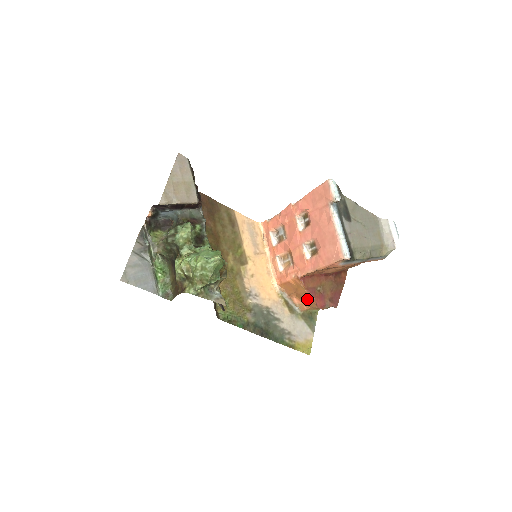
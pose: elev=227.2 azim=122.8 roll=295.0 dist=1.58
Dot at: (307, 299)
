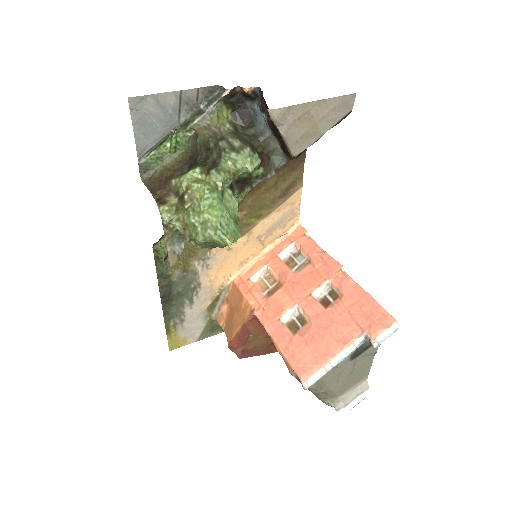
Dot at: (232, 327)
